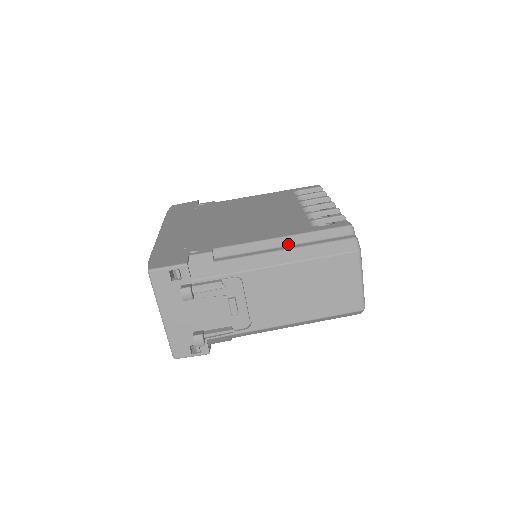
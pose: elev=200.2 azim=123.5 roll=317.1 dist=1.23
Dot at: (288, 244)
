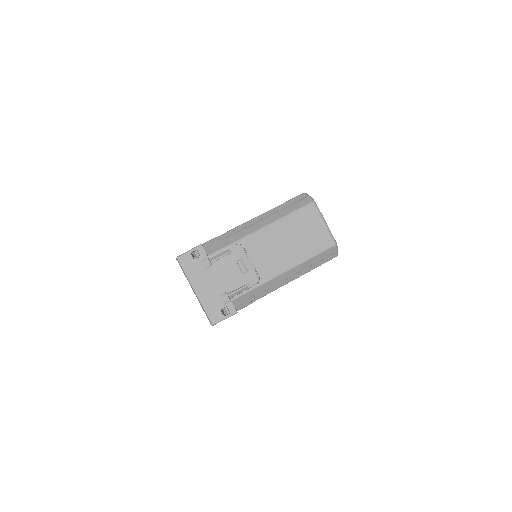
Dot at: (267, 216)
